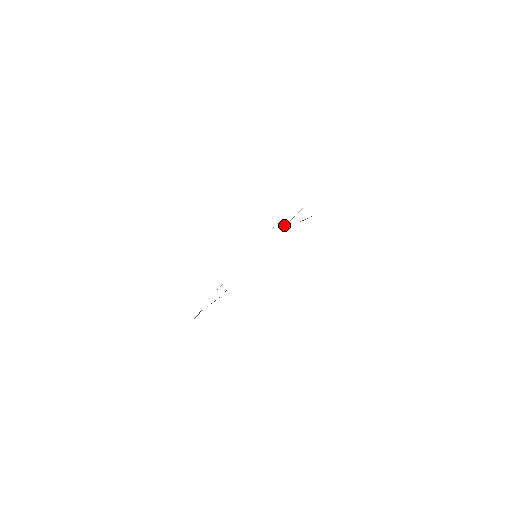
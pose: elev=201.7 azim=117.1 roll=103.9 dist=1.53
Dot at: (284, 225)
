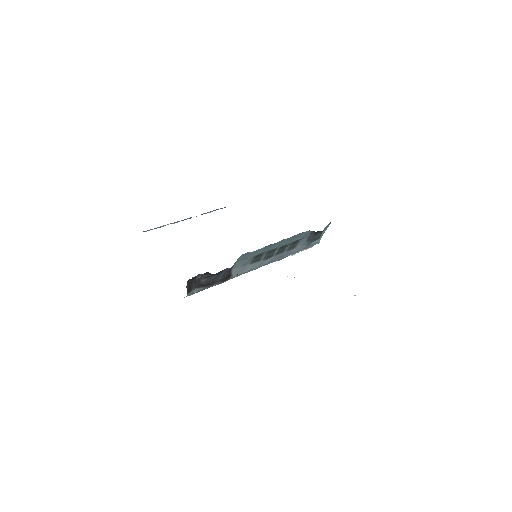
Dot at: (292, 255)
